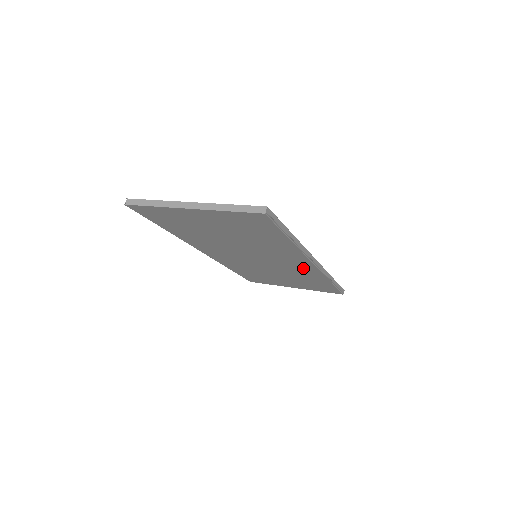
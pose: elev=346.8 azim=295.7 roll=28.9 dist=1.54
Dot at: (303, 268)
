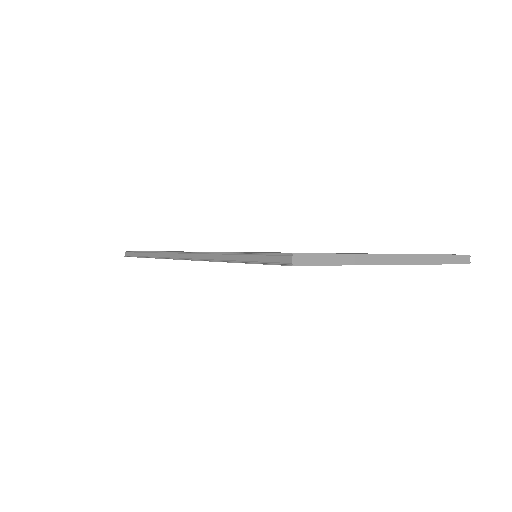
Dot at: occluded
